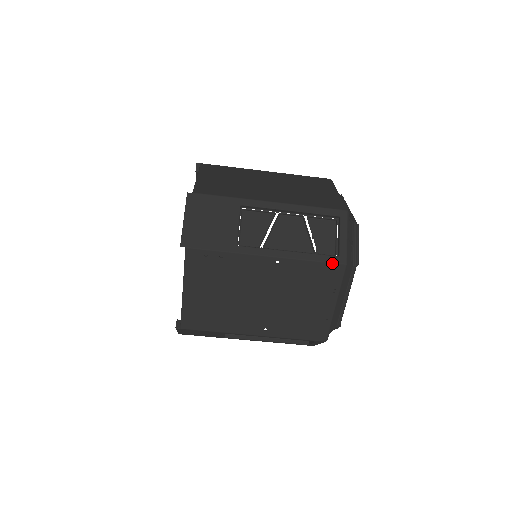
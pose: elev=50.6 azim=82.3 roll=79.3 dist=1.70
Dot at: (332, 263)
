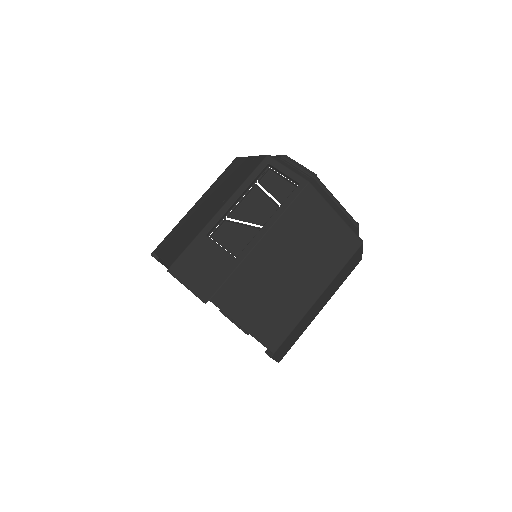
Dot at: (229, 166)
